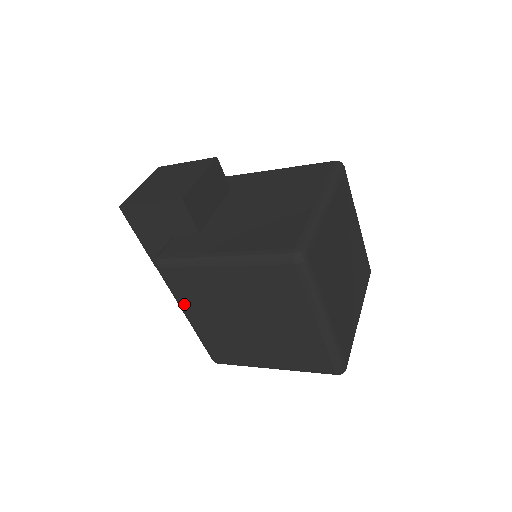
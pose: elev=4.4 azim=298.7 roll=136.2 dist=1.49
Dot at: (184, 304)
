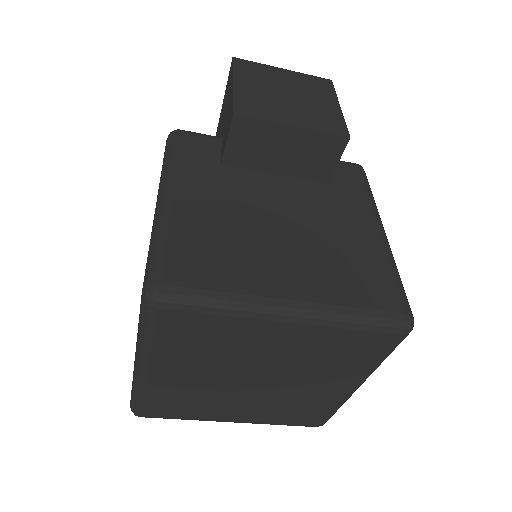
Dot at: occluded
